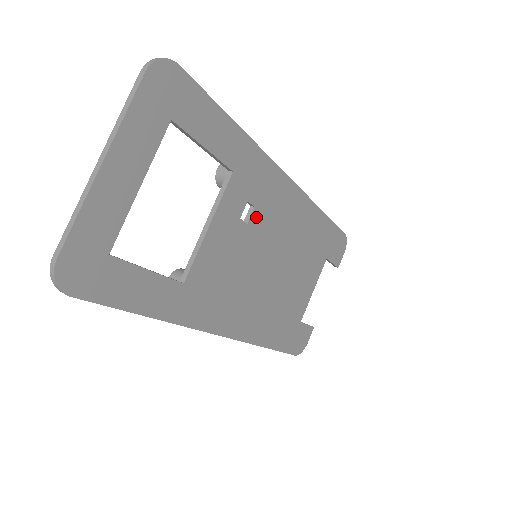
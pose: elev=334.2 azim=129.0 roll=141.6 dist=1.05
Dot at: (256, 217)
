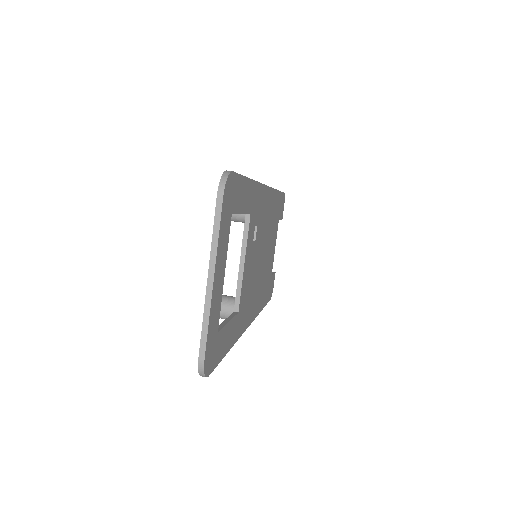
Dot at: (257, 232)
